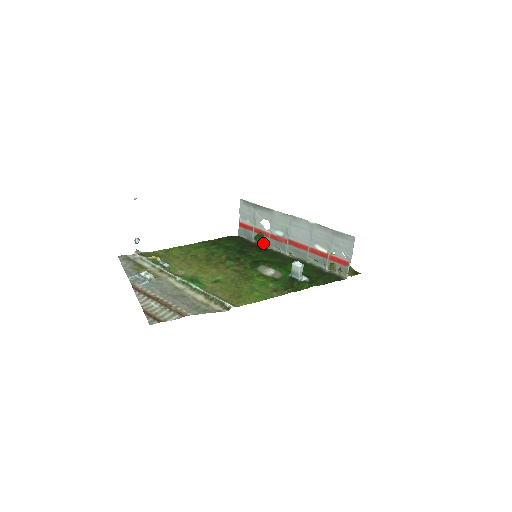
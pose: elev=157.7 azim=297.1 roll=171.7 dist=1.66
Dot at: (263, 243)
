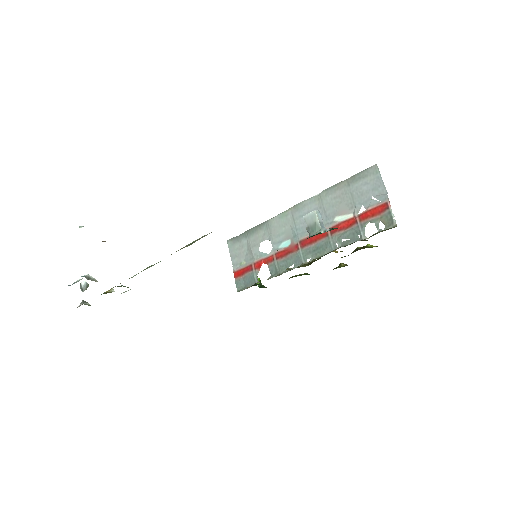
Dot at: (270, 276)
